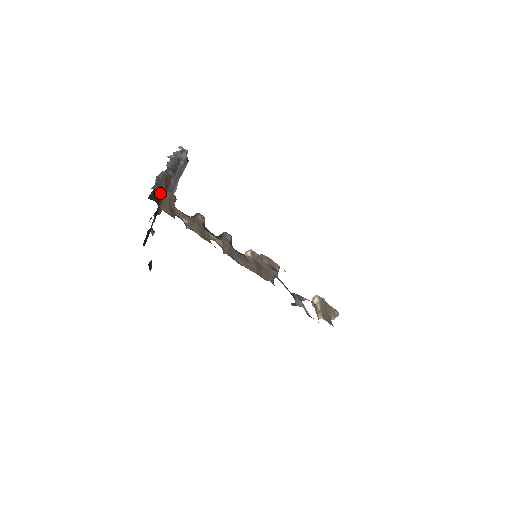
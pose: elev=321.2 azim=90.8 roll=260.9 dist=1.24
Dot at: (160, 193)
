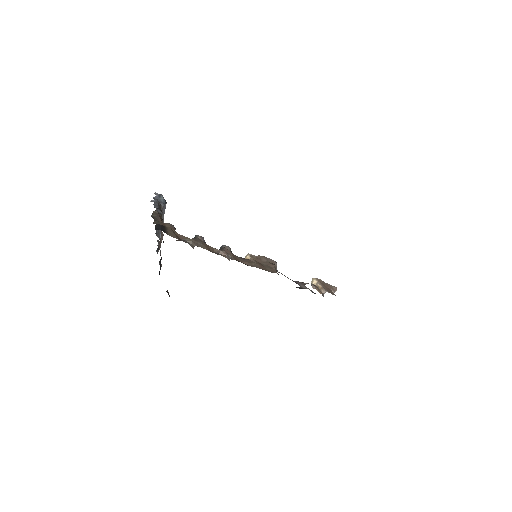
Dot at: (162, 225)
